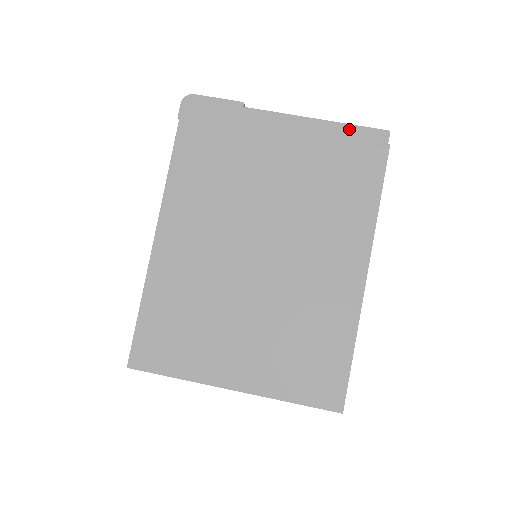
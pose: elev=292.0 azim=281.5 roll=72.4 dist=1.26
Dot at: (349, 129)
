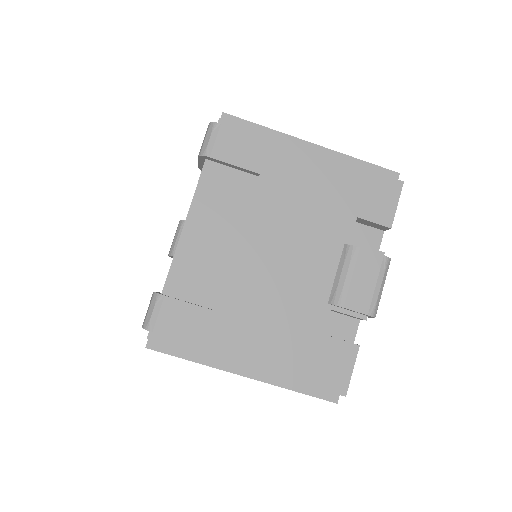
Dot at: (307, 385)
